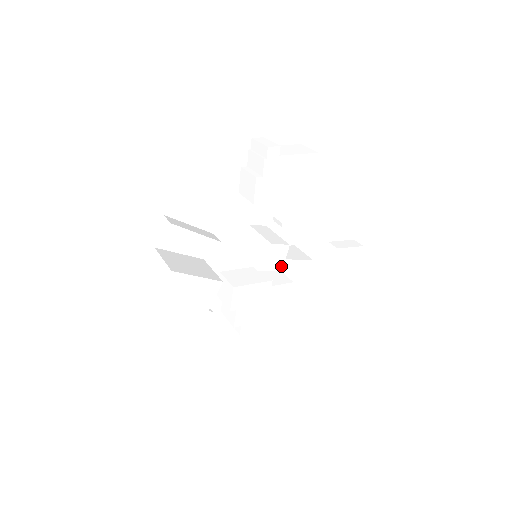
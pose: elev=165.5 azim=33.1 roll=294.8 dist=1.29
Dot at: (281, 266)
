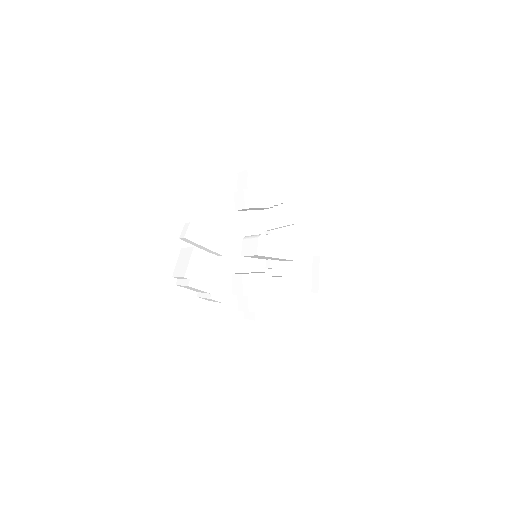
Dot at: (274, 254)
